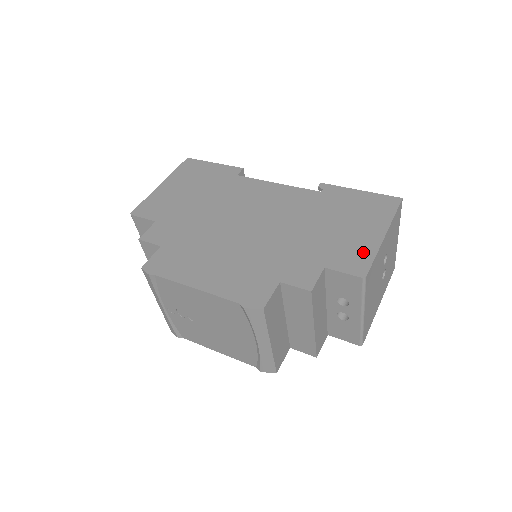
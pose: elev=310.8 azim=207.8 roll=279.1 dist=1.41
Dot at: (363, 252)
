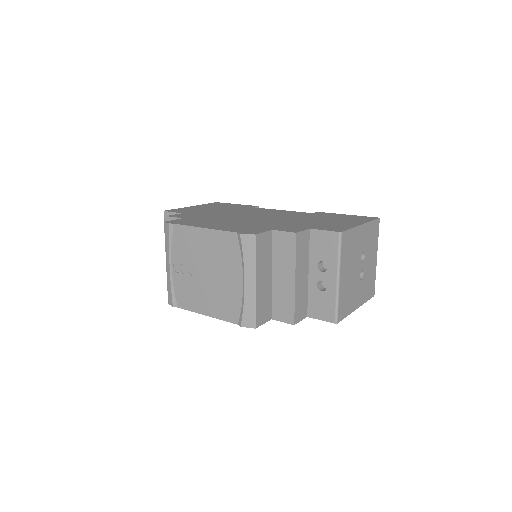
Dot at: (342, 227)
